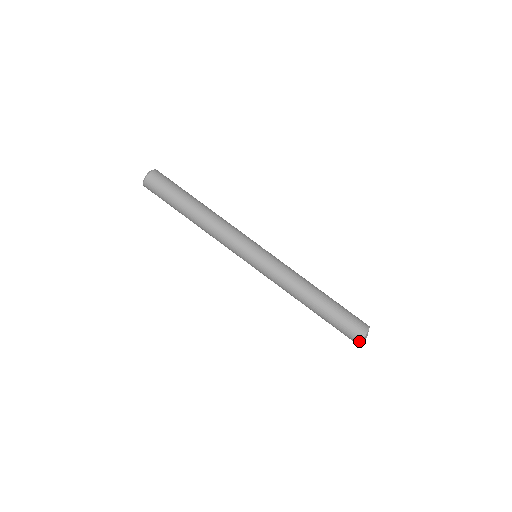
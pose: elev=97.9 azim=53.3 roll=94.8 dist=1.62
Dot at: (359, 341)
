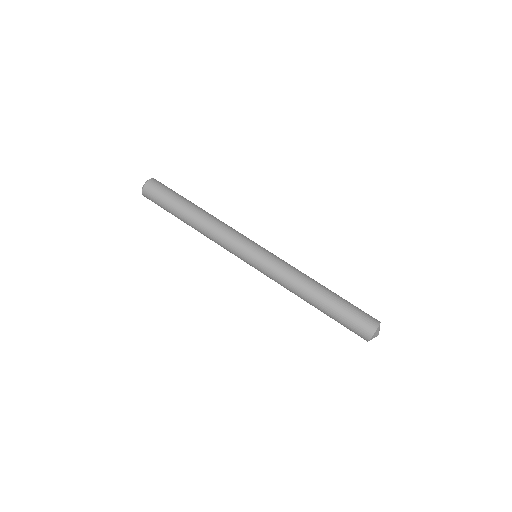
Dot at: (377, 326)
